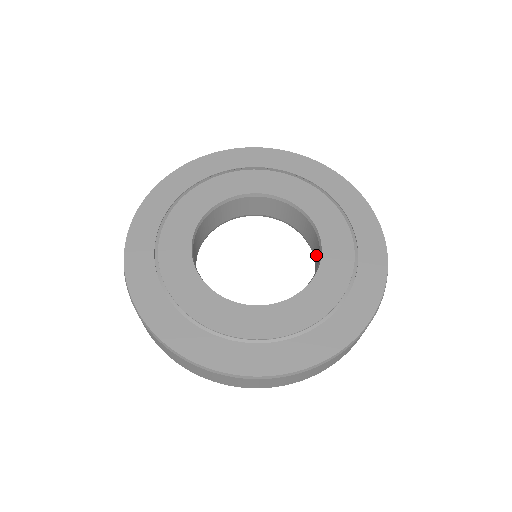
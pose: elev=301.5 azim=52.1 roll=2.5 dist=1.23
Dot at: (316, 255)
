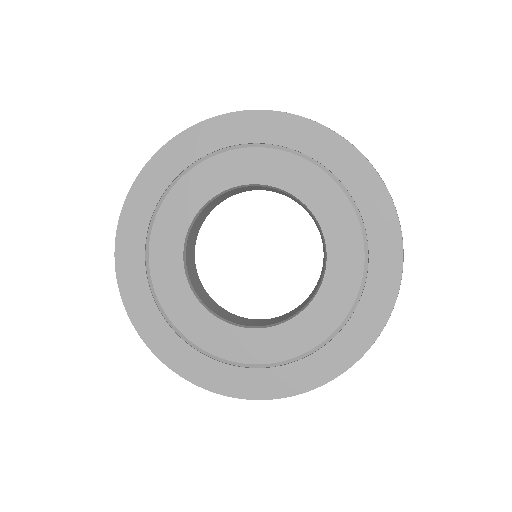
Dot at: (322, 269)
